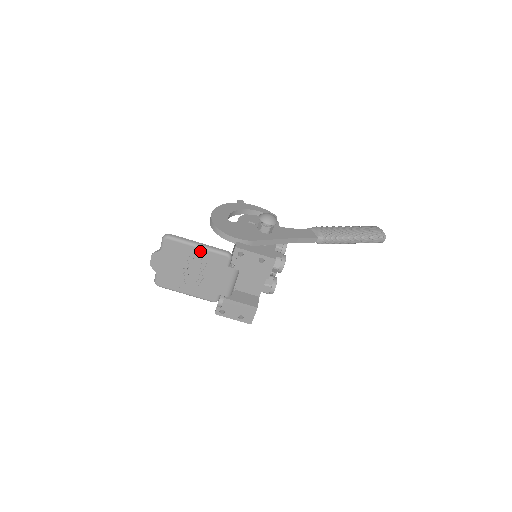
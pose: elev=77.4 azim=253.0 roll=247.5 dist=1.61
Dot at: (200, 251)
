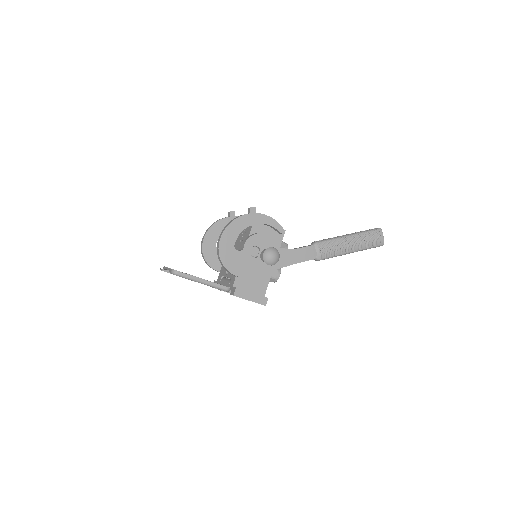
Dot at: occluded
